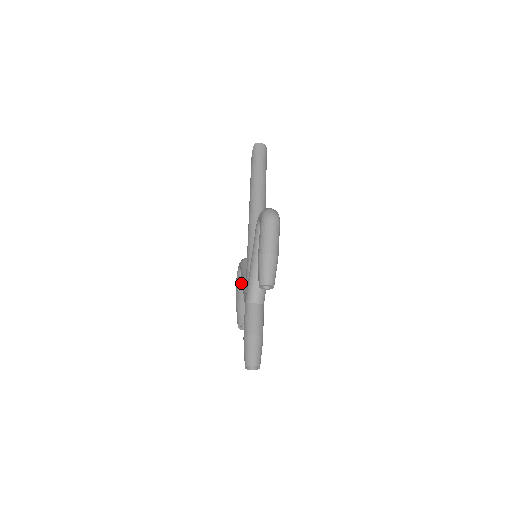
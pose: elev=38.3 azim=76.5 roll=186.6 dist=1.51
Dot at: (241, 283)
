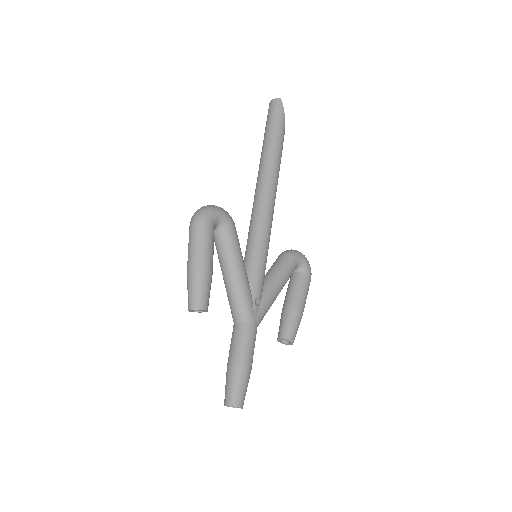
Dot at: (288, 284)
